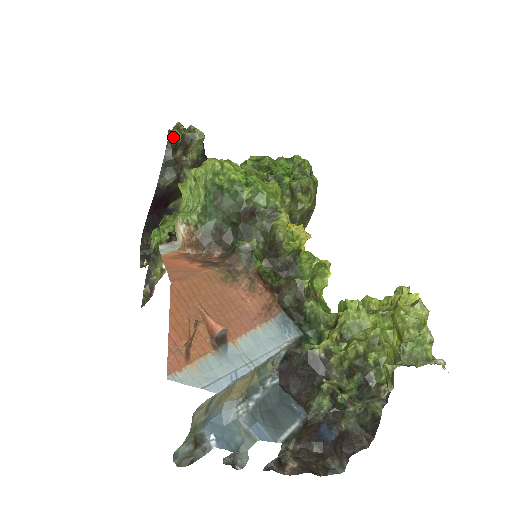
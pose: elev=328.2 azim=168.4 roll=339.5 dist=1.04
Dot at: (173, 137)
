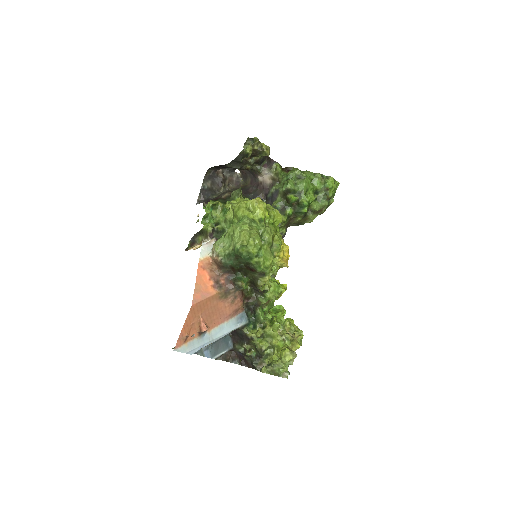
Dot at: (246, 154)
